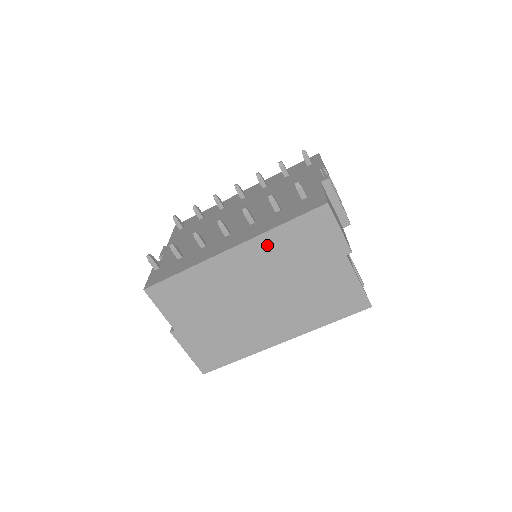
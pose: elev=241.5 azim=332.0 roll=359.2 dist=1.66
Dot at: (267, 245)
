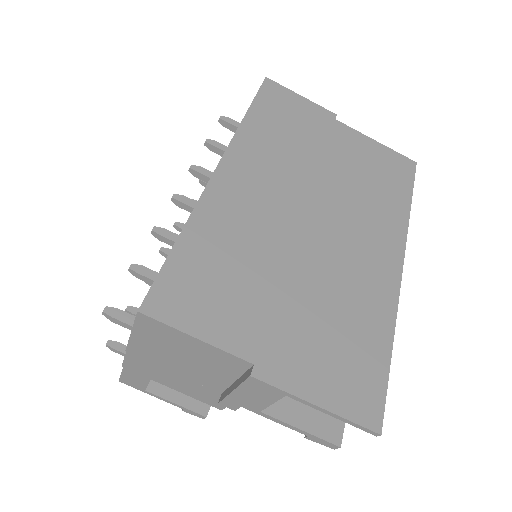
Dot at: (253, 143)
